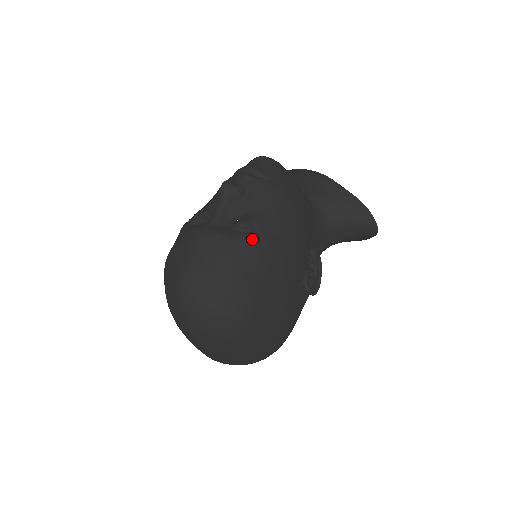
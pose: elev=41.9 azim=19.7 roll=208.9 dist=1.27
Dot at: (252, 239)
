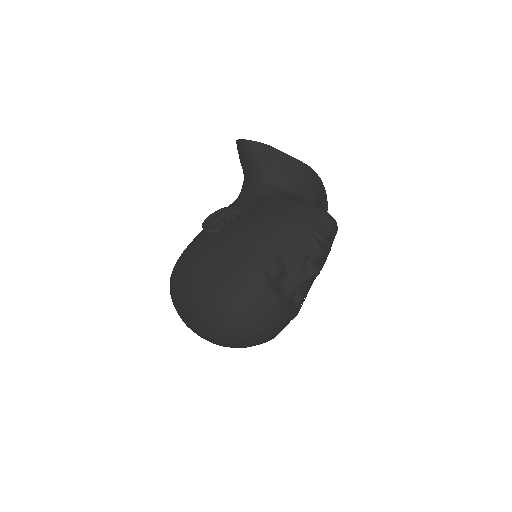
Dot at: occluded
